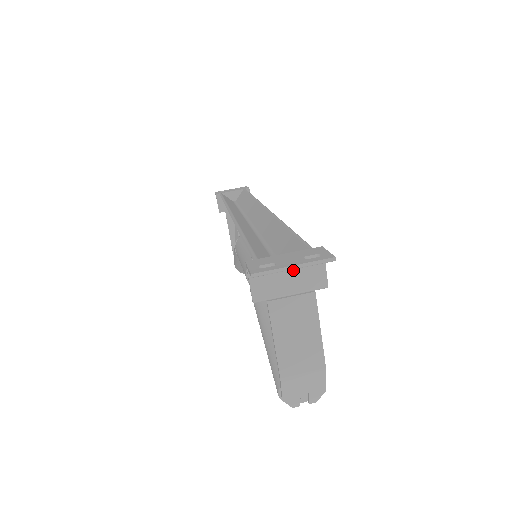
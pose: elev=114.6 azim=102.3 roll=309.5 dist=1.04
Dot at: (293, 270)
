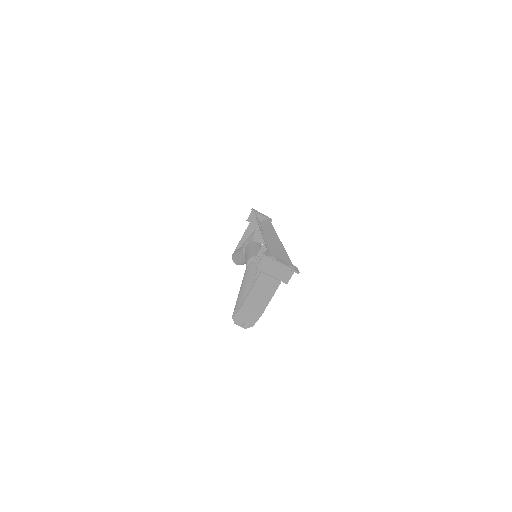
Dot at: (280, 267)
